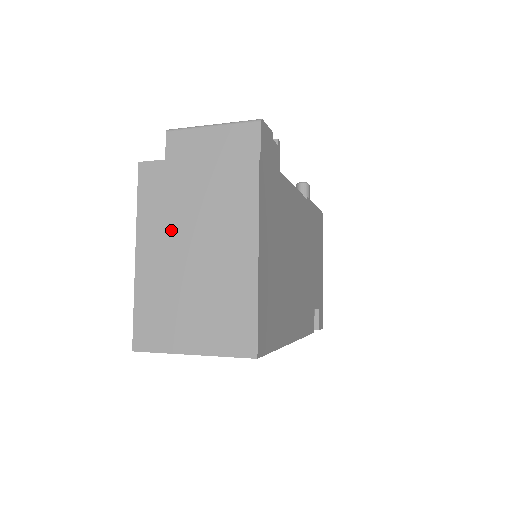
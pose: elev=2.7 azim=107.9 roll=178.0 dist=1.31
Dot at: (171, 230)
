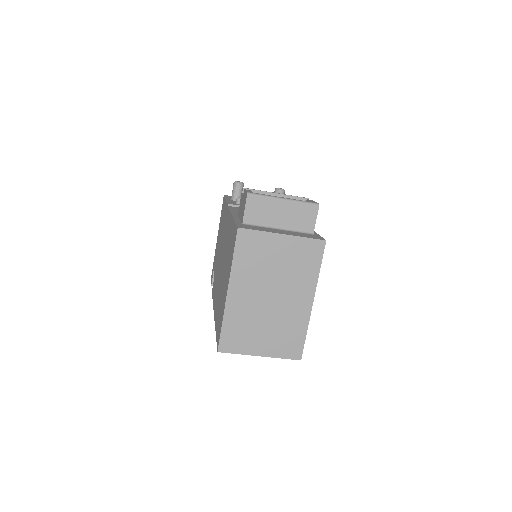
Dot at: (257, 280)
